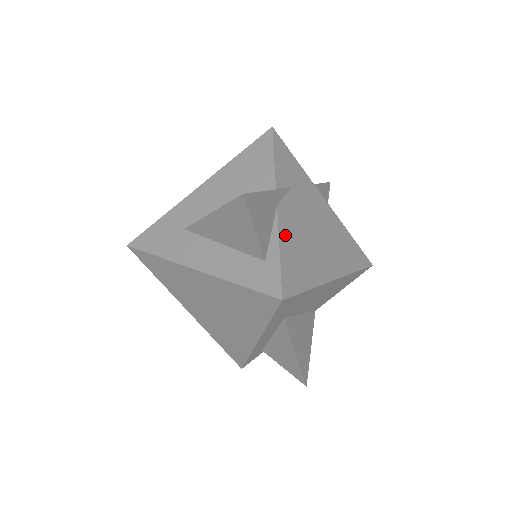
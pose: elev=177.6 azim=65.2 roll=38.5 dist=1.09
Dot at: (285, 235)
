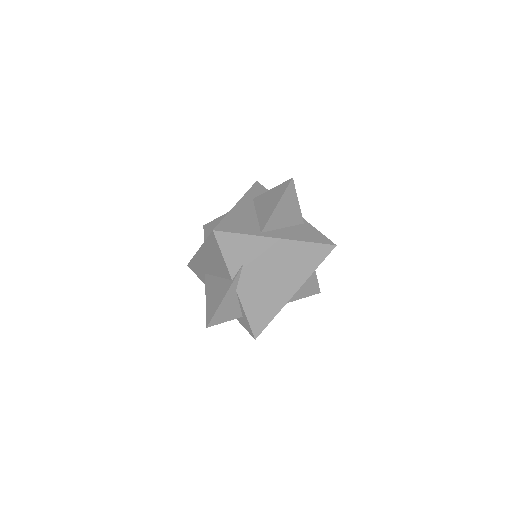
Dot at: (247, 303)
